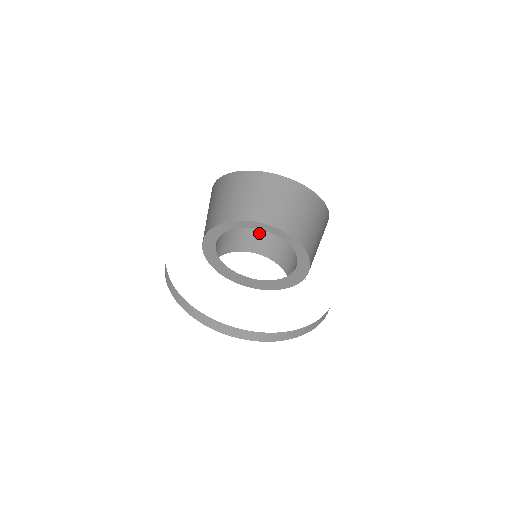
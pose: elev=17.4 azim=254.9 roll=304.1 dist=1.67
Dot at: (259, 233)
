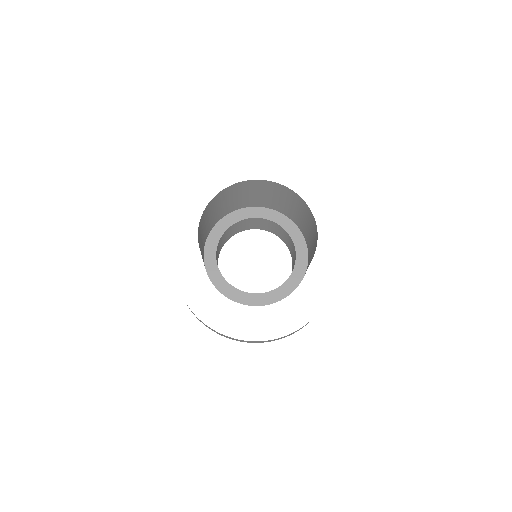
Dot at: (265, 221)
